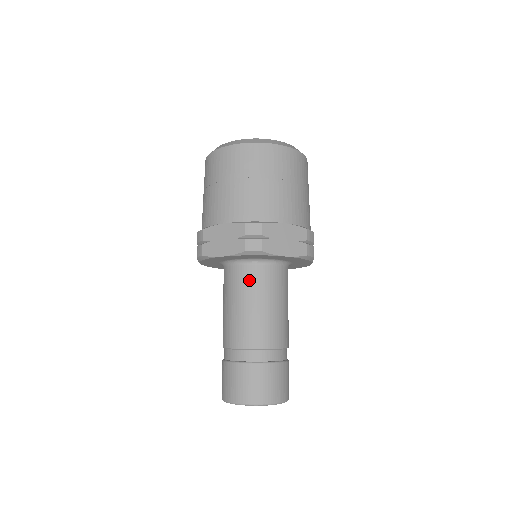
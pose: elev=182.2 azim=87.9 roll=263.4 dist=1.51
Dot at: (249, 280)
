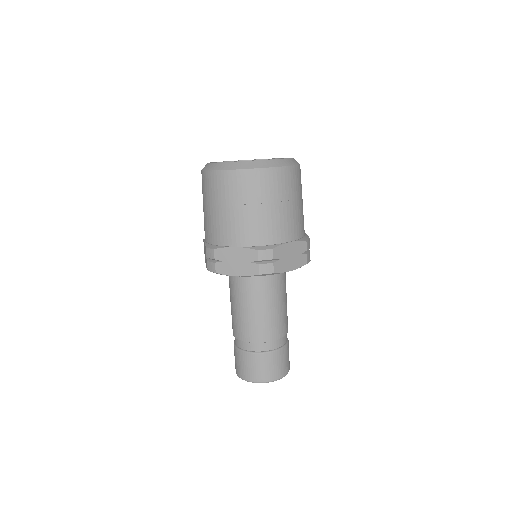
Dot at: (258, 288)
